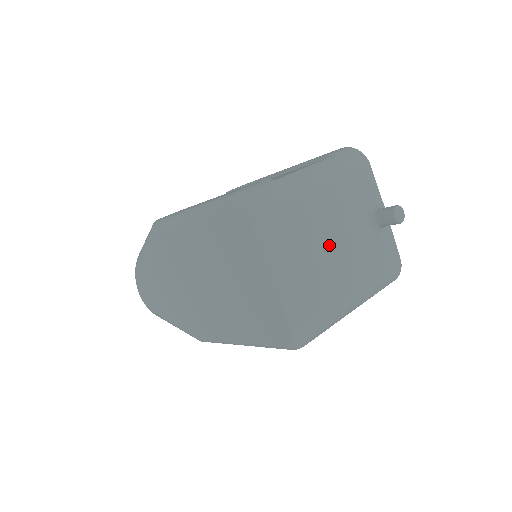
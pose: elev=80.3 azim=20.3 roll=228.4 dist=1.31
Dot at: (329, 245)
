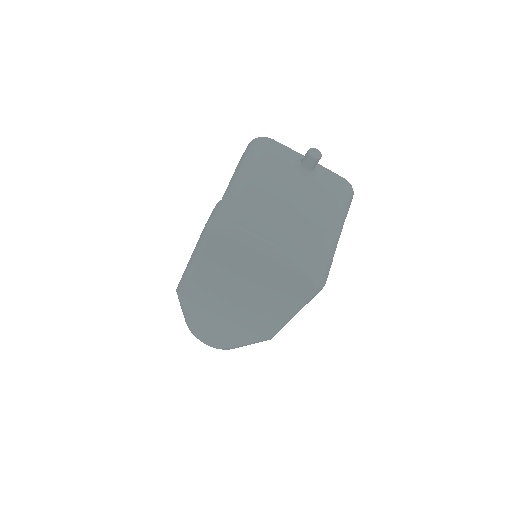
Dot at: (288, 208)
